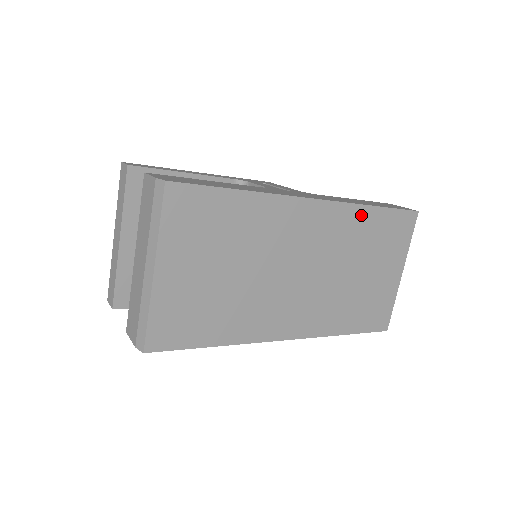
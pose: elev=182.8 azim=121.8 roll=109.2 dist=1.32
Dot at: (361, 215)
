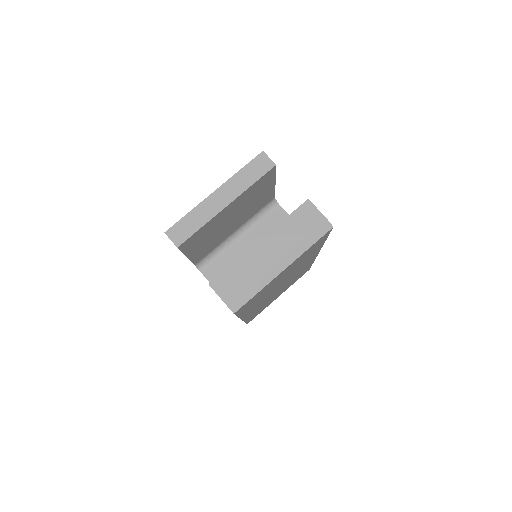
Dot at: (309, 265)
